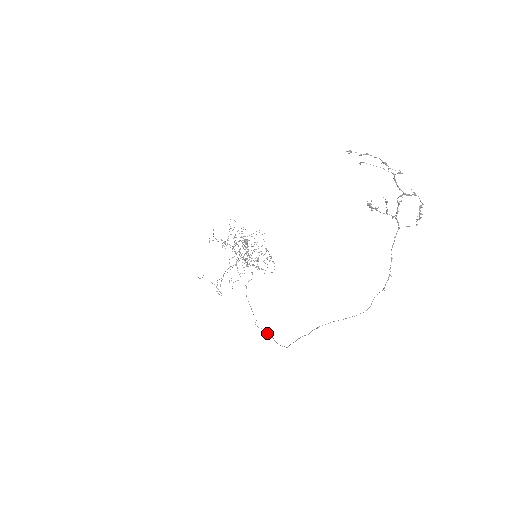
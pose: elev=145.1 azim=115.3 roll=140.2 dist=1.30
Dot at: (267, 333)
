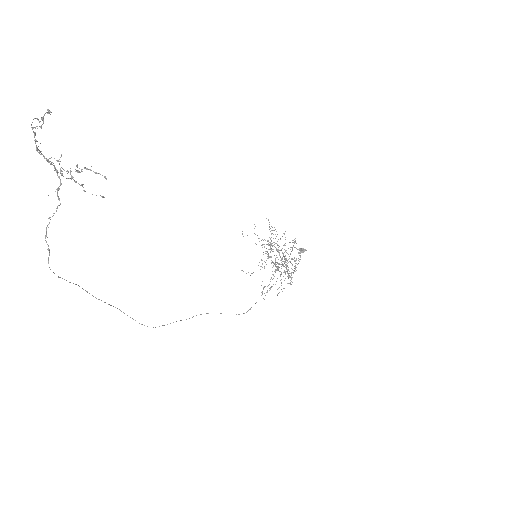
Dot at: occluded
